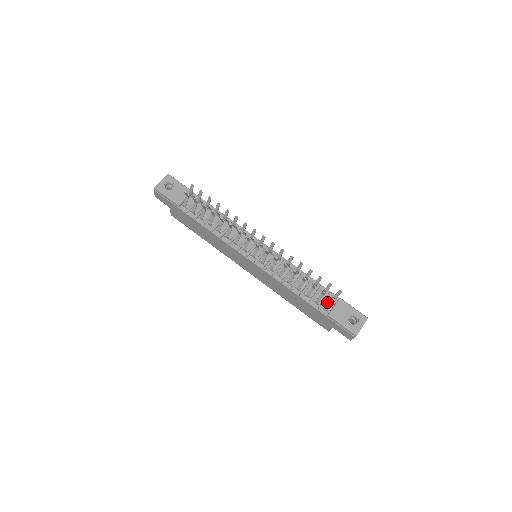
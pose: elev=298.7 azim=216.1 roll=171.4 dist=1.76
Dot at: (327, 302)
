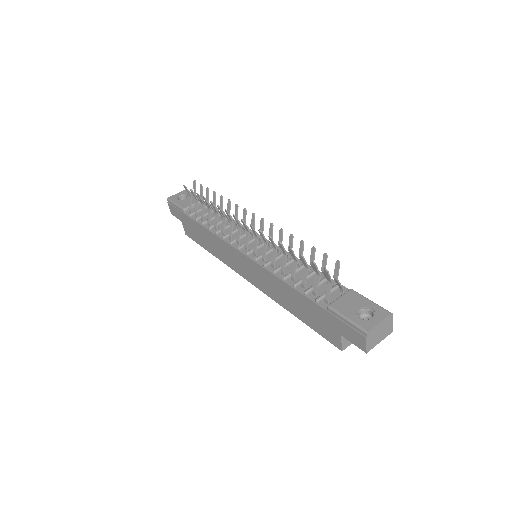
Dot at: (331, 295)
